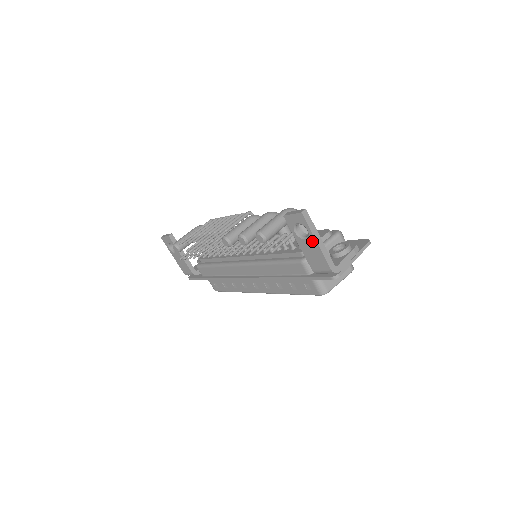
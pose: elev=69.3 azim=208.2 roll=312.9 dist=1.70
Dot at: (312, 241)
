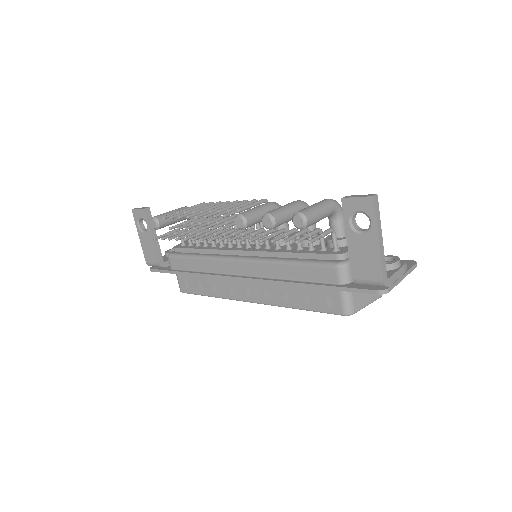
Dot at: (371, 238)
